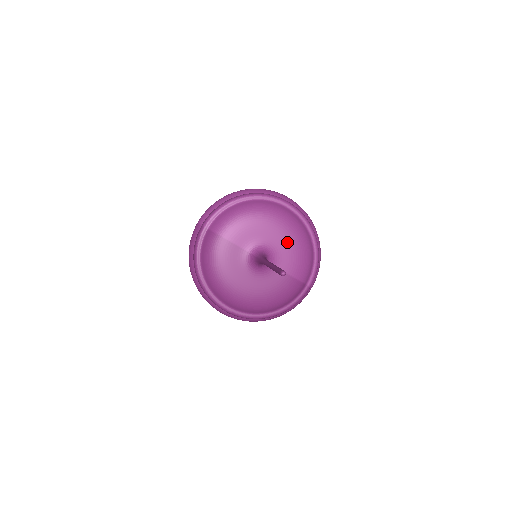
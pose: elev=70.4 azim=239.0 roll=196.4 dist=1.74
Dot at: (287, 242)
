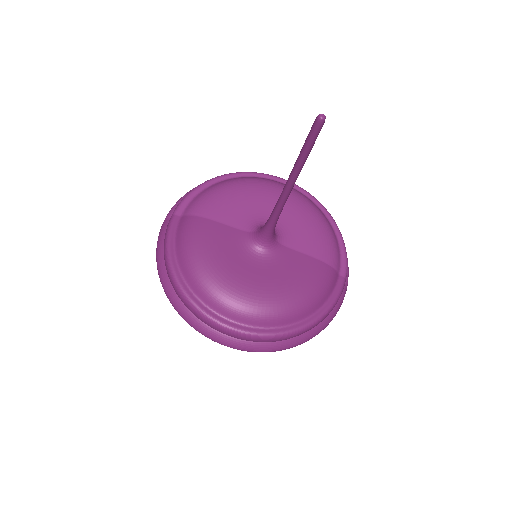
Dot at: (296, 215)
